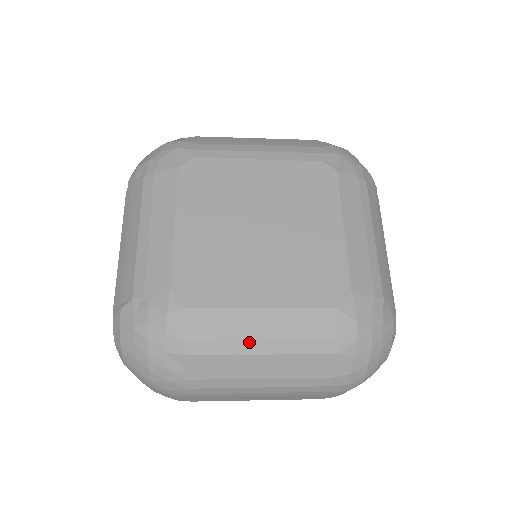
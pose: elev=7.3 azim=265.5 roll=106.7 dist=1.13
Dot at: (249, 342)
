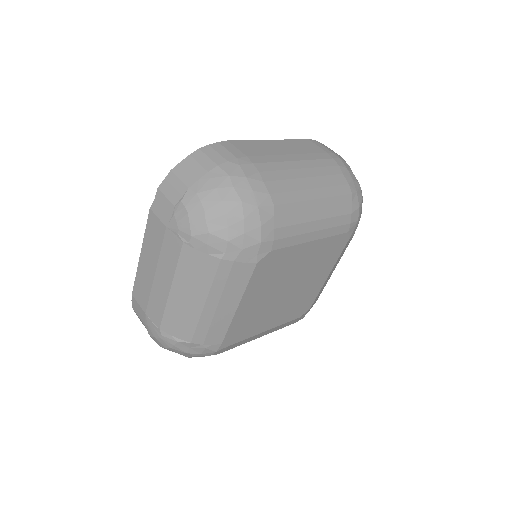
Dot at: occluded
